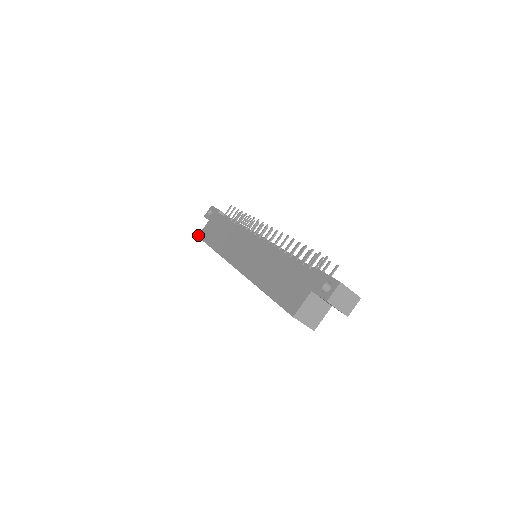
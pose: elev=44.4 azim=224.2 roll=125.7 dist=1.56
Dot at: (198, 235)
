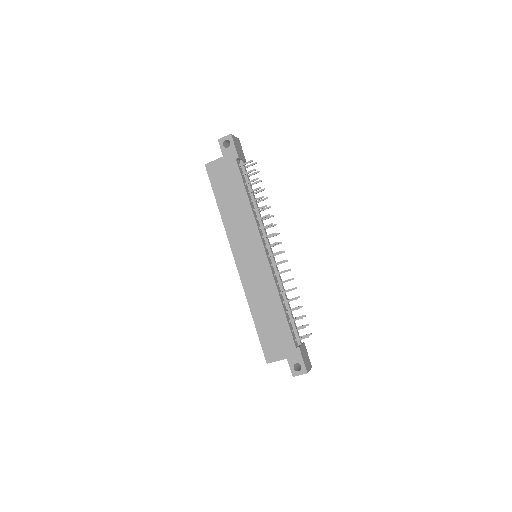
Dot at: (206, 164)
